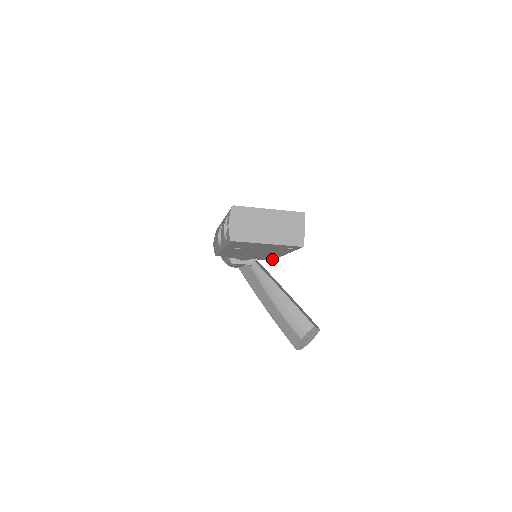
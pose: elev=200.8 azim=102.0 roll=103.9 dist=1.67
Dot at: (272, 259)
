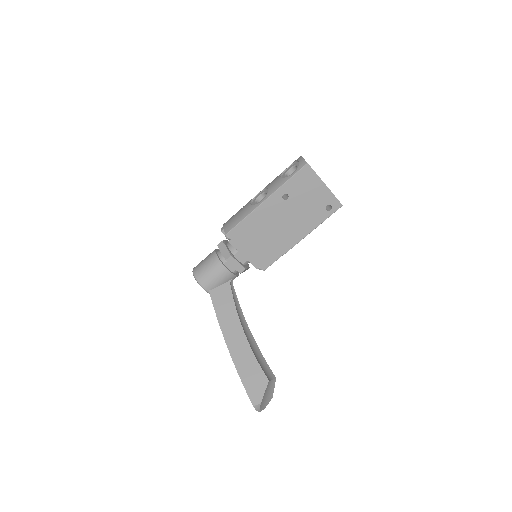
Dot at: (267, 266)
